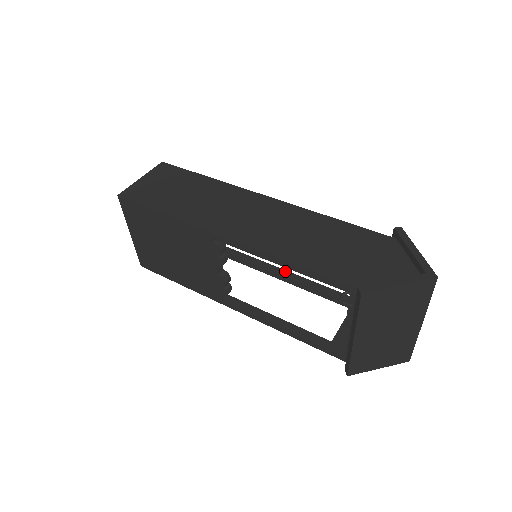
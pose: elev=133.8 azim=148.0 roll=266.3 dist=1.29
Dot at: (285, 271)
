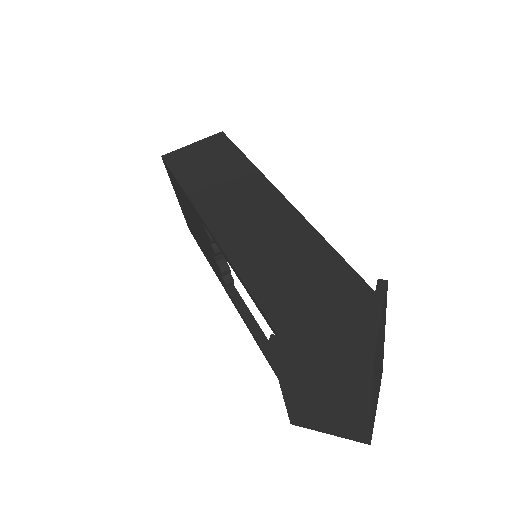
Dot at: occluded
